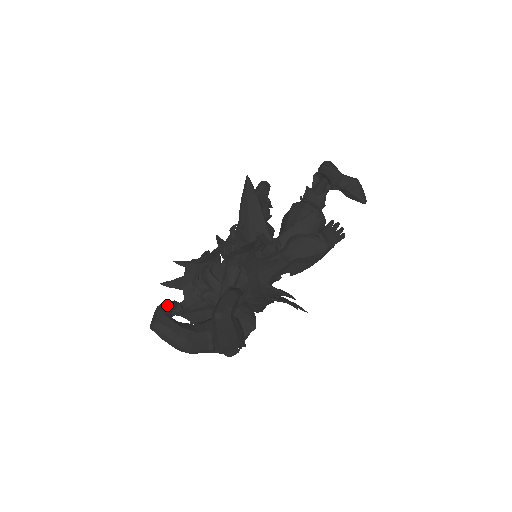
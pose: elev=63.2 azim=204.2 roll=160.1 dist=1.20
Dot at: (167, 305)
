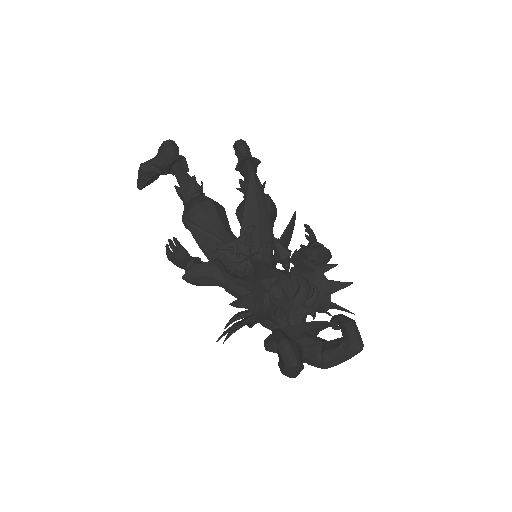
Dot at: (288, 338)
